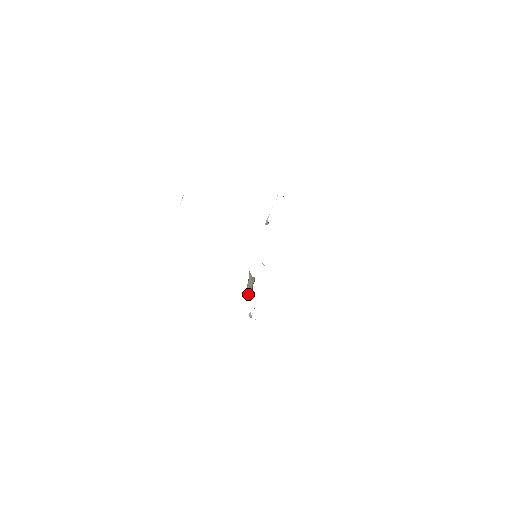
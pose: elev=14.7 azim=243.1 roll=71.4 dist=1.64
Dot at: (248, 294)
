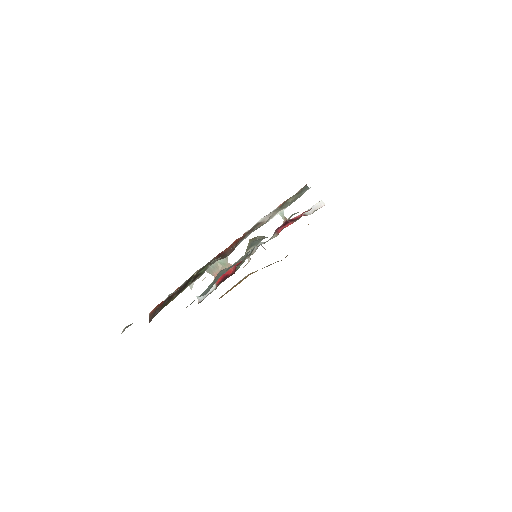
Dot at: occluded
